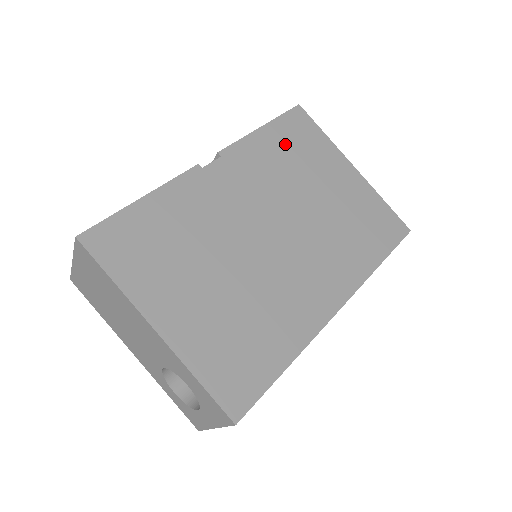
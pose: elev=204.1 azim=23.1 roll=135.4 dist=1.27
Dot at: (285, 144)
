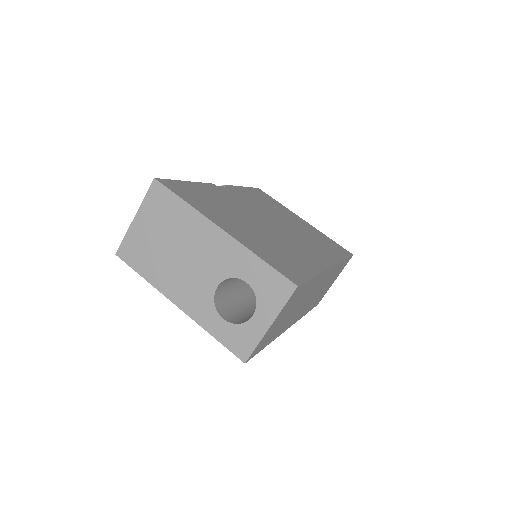
Dot at: (259, 197)
